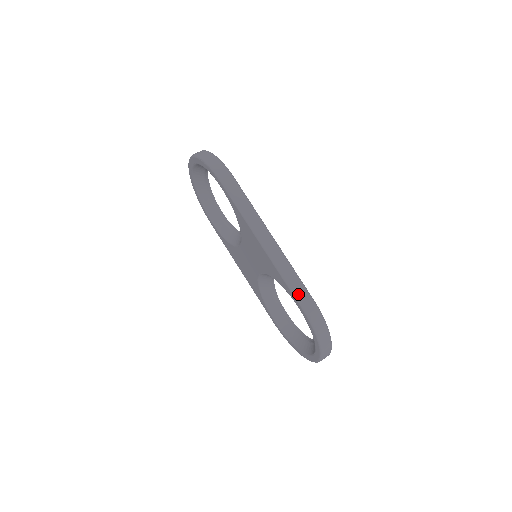
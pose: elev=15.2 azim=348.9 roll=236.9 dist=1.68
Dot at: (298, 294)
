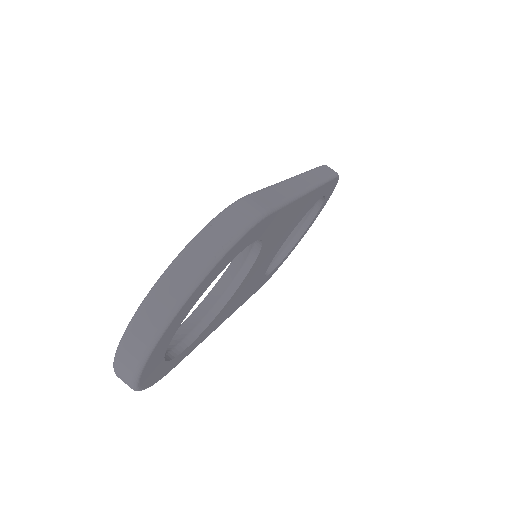
Dot at: (263, 193)
